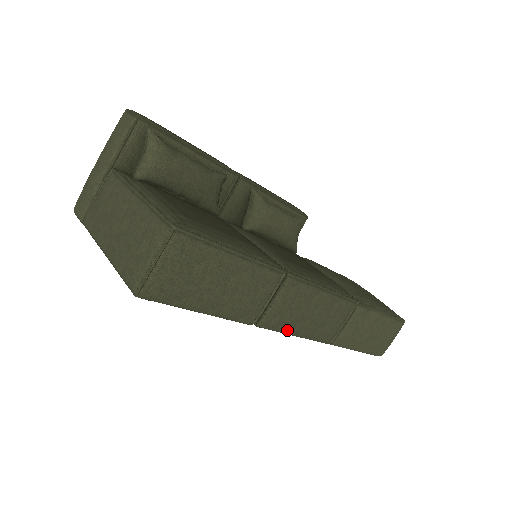
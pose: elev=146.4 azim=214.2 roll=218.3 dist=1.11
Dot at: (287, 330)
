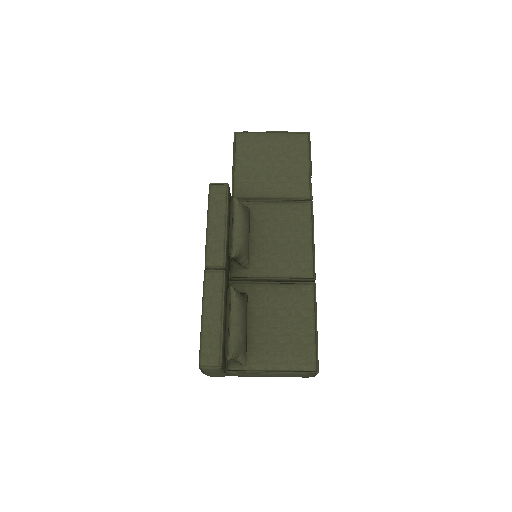
Dot at: occluded
